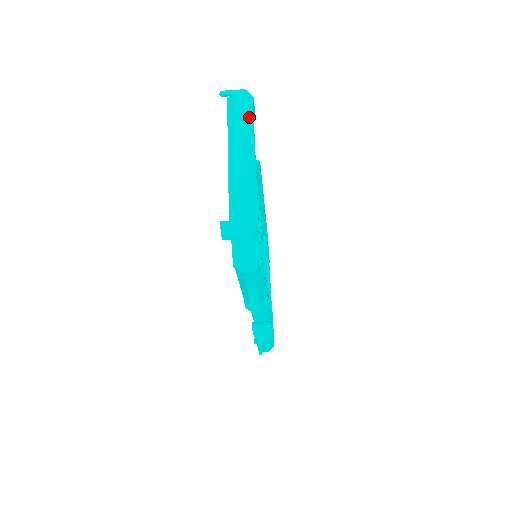
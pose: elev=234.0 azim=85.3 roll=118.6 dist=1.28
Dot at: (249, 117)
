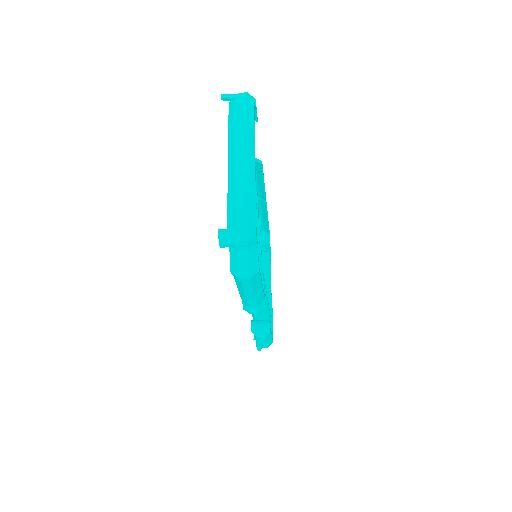
Dot at: (250, 122)
